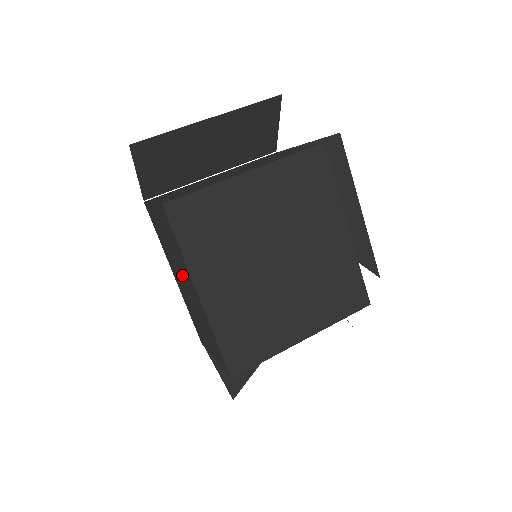
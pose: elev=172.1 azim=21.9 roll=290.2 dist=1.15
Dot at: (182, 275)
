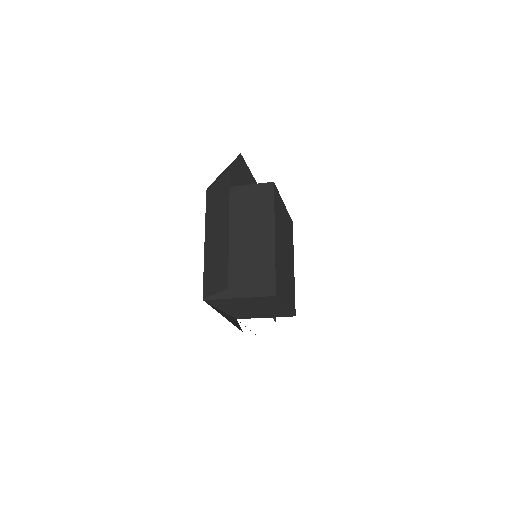
Dot at: (245, 231)
